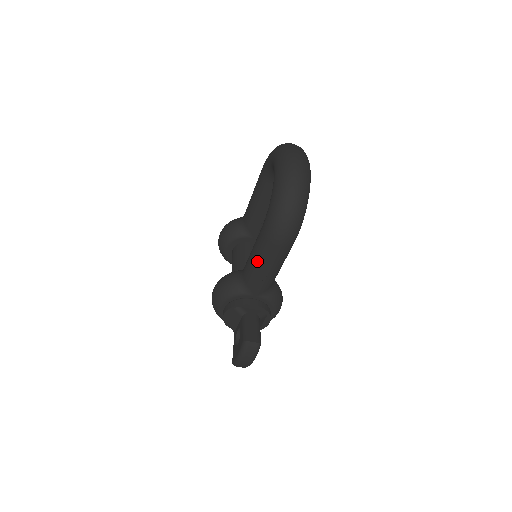
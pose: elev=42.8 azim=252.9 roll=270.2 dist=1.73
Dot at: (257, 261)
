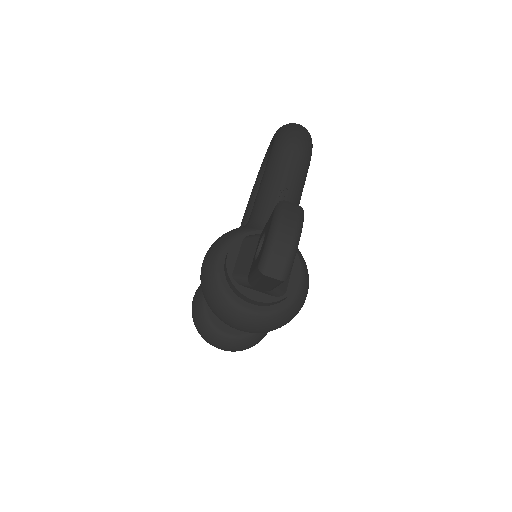
Dot at: (270, 179)
